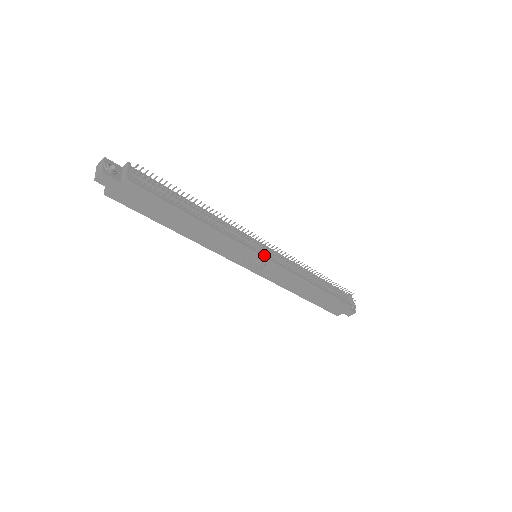
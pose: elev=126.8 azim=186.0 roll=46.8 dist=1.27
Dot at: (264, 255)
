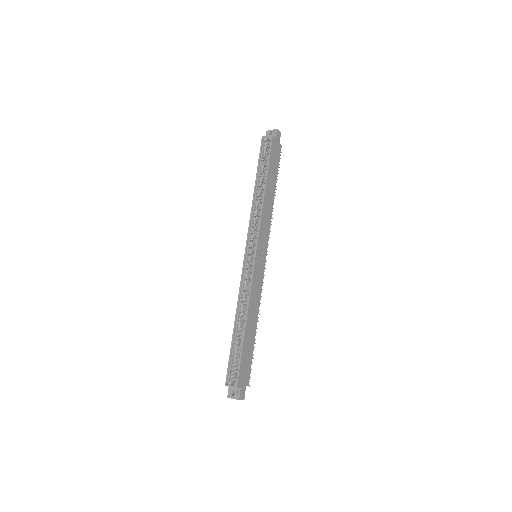
Dot at: (265, 257)
